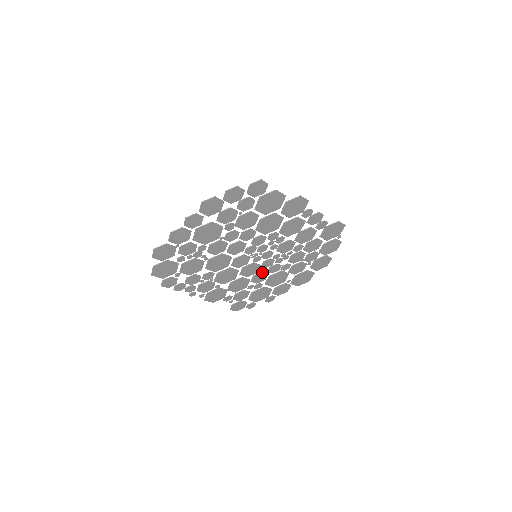
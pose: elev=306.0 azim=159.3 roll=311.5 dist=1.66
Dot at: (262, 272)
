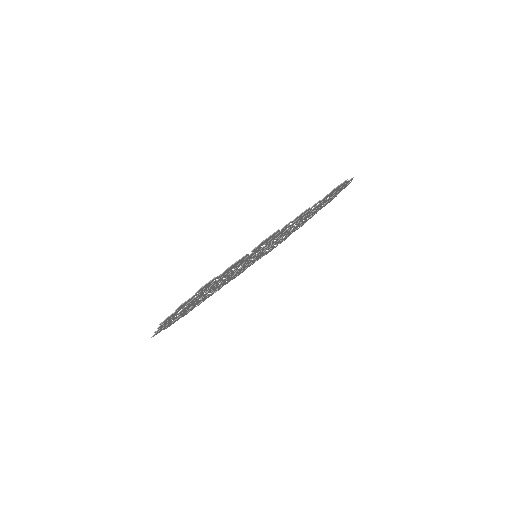
Dot at: occluded
